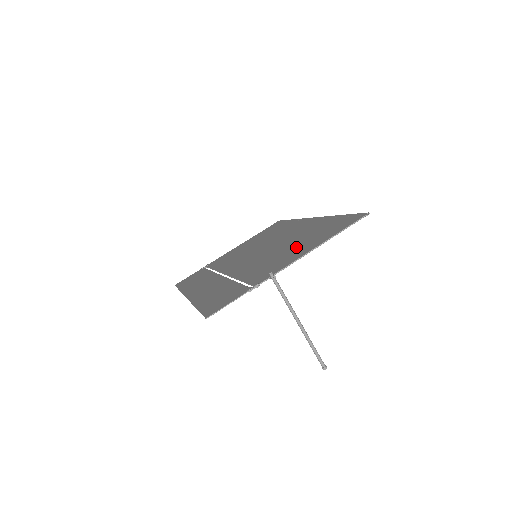
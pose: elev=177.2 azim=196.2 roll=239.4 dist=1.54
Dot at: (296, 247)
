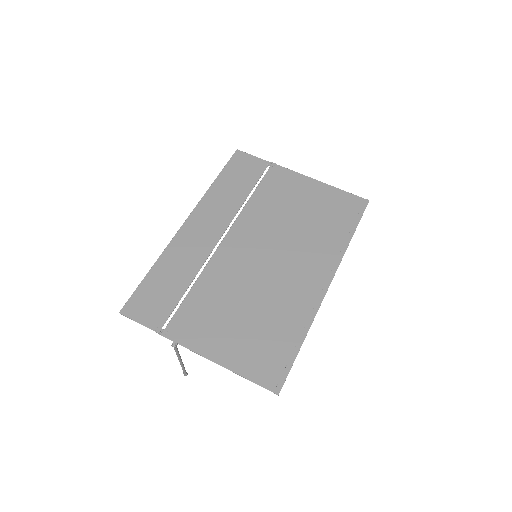
Dot at: (237, 327)
